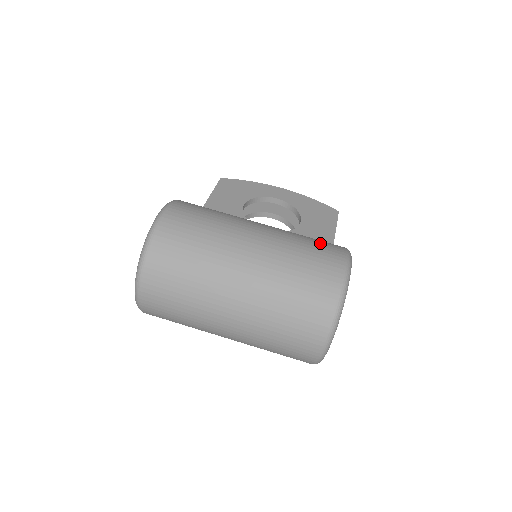
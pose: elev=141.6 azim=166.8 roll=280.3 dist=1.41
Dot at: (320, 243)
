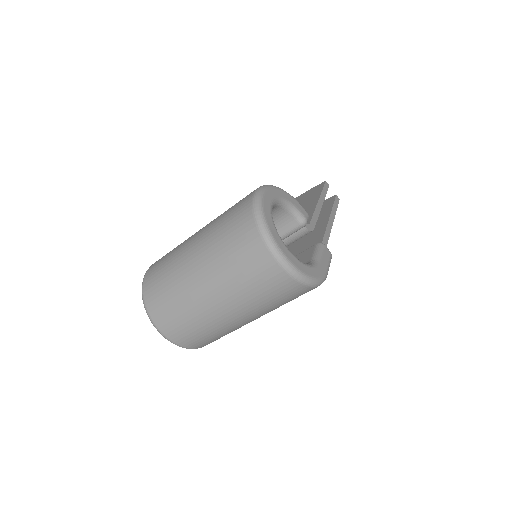
Dot at: occluded
